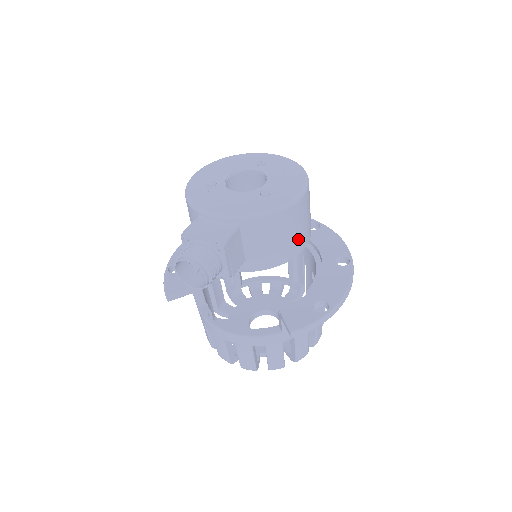
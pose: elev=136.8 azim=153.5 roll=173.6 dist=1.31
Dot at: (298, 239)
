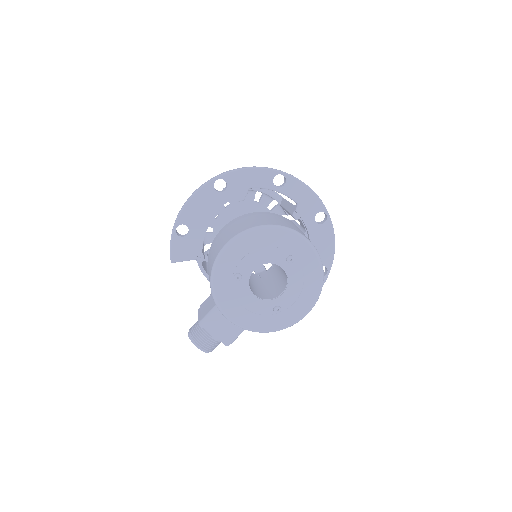
Dot at: occluded
